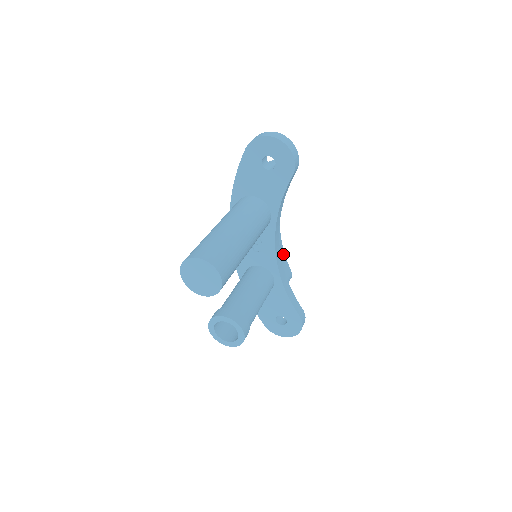
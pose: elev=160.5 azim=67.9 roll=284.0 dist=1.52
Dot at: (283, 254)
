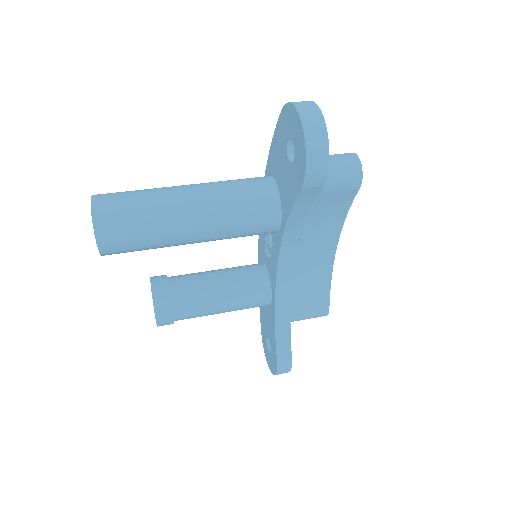
Dot at: (327, 282)
